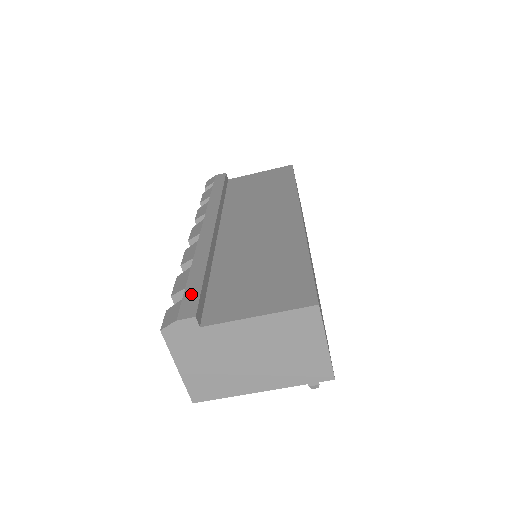
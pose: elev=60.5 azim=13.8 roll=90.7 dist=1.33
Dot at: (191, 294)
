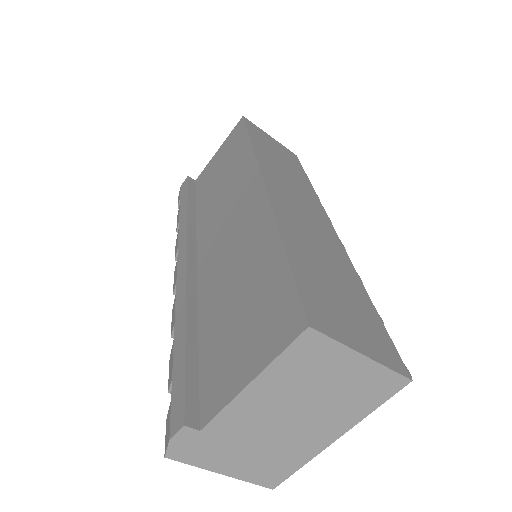
Dot at: (177, 386)
